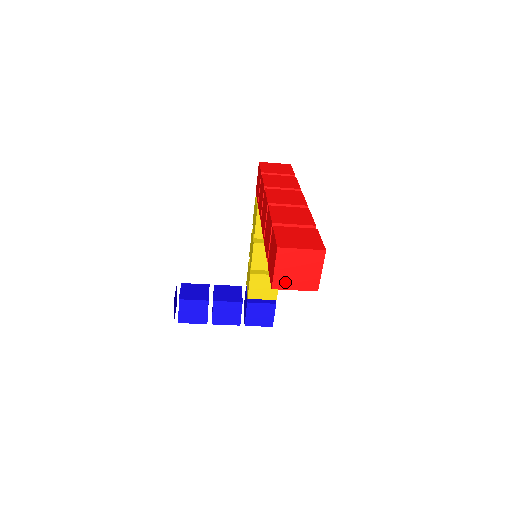
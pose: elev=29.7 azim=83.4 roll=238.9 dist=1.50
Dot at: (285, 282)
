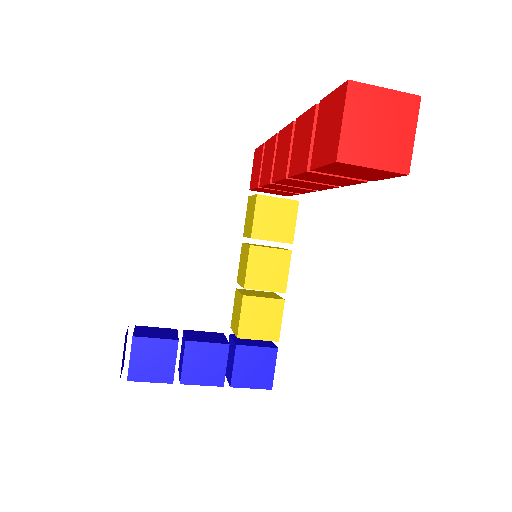
Dot at: (358, 150)
